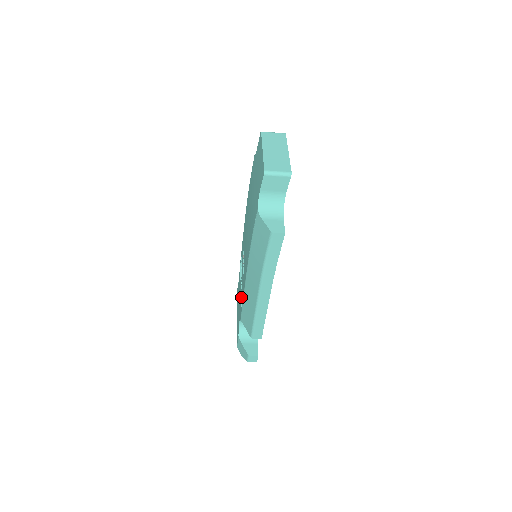
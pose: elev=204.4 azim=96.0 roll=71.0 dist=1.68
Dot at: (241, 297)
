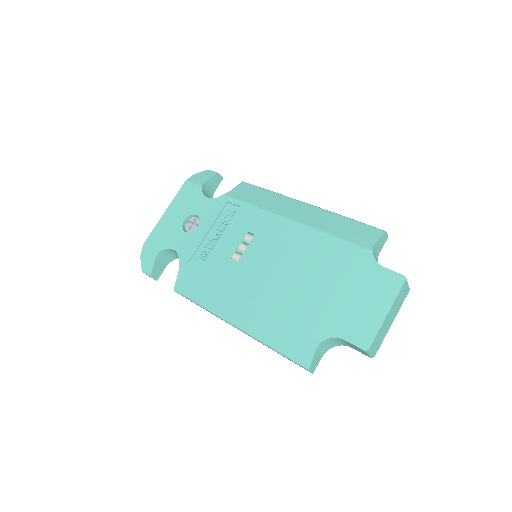
Dot at: (203, 255)
